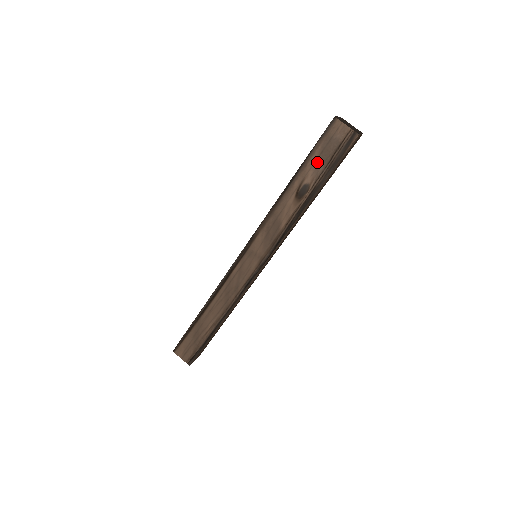
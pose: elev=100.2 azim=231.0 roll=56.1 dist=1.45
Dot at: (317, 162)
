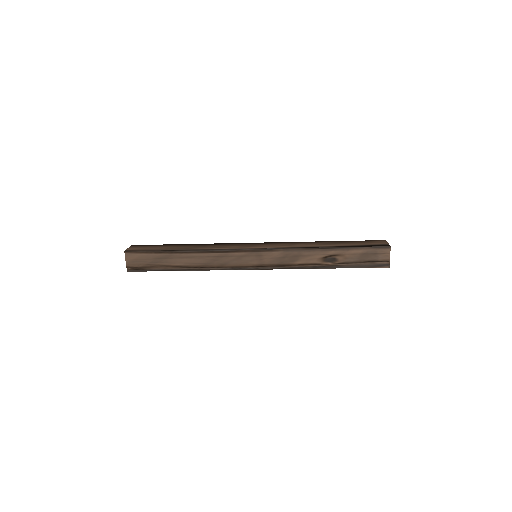
Dot at: (355, 255)
